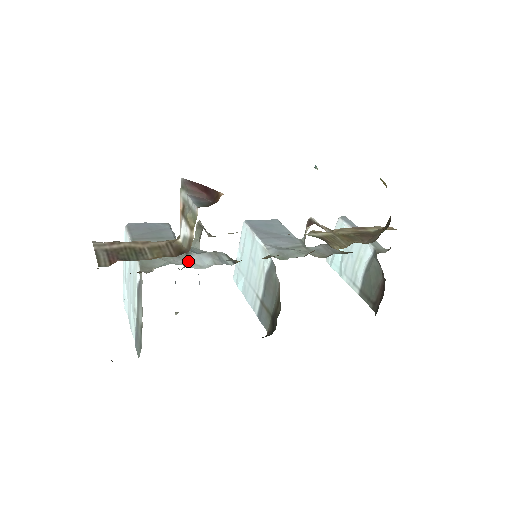
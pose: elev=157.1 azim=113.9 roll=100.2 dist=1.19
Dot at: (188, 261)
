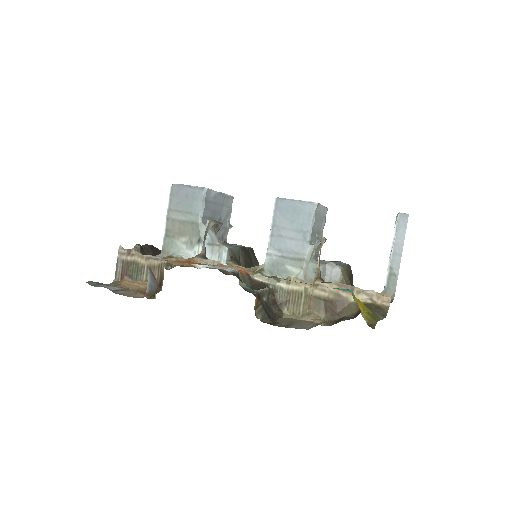
Dot at: (195, 252)
